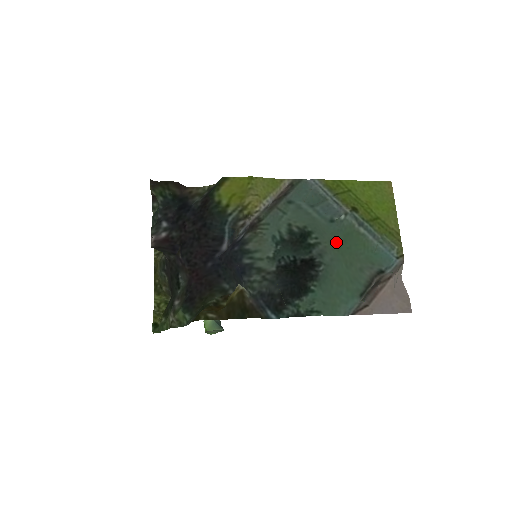
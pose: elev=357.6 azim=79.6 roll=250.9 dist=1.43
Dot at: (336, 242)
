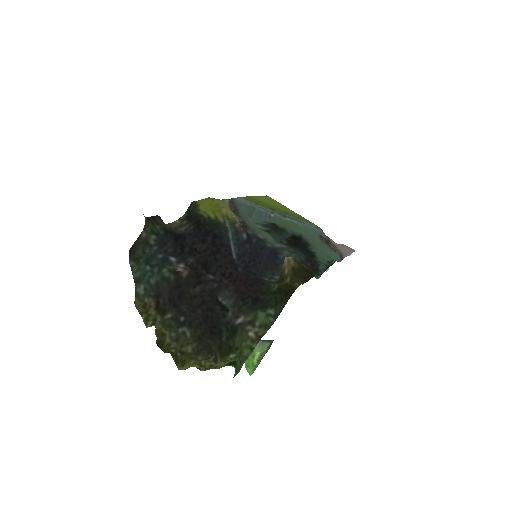
Dot at: occluded
